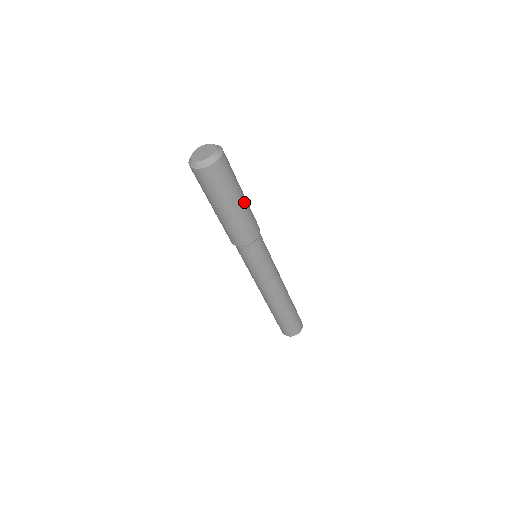
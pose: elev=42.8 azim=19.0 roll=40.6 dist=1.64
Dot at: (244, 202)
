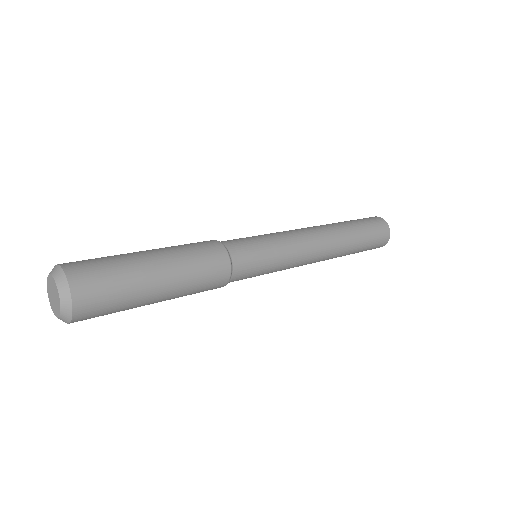
Dot at: (165, 263)
